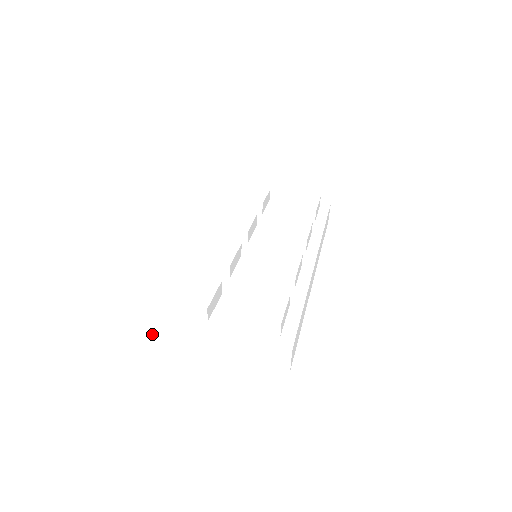
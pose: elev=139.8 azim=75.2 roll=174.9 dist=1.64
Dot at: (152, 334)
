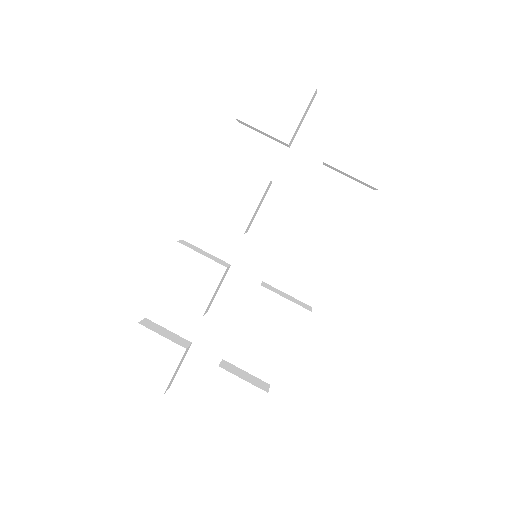
Dot at: occluded
